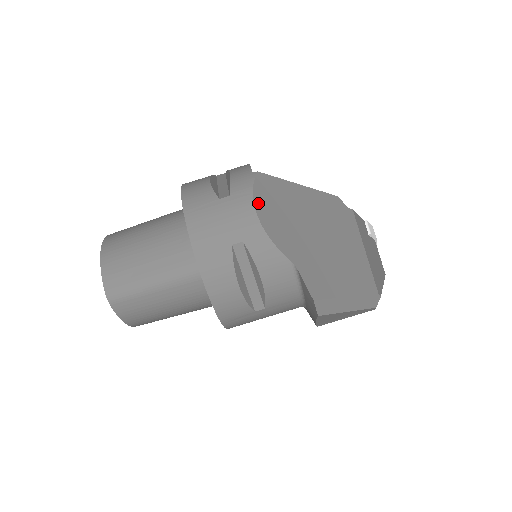
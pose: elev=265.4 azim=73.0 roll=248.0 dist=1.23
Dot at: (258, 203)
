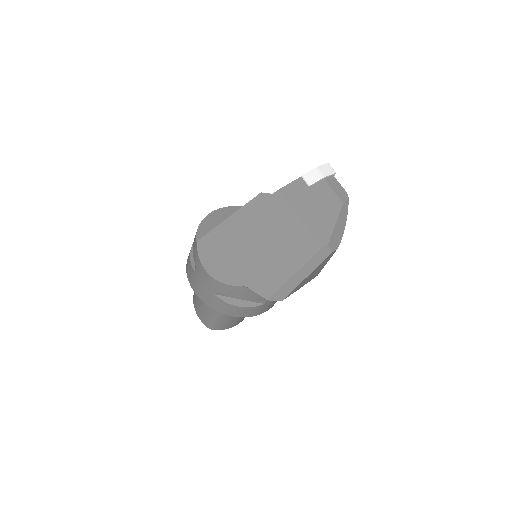
Dot at: (206, 265)
